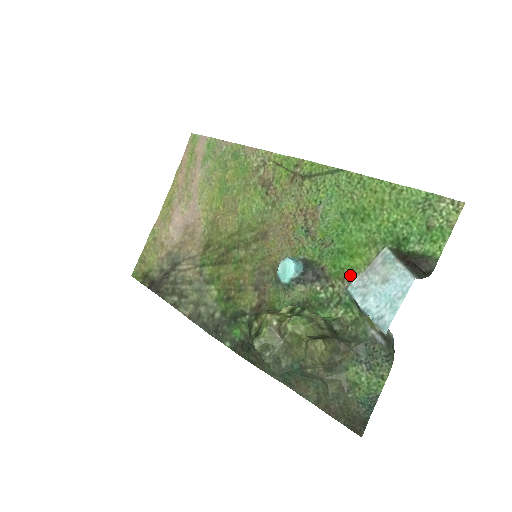
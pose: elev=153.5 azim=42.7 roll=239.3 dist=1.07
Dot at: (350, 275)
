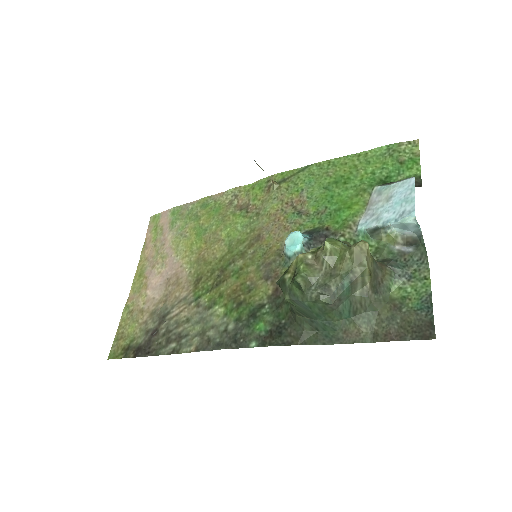
Dot at: (355, 219)
